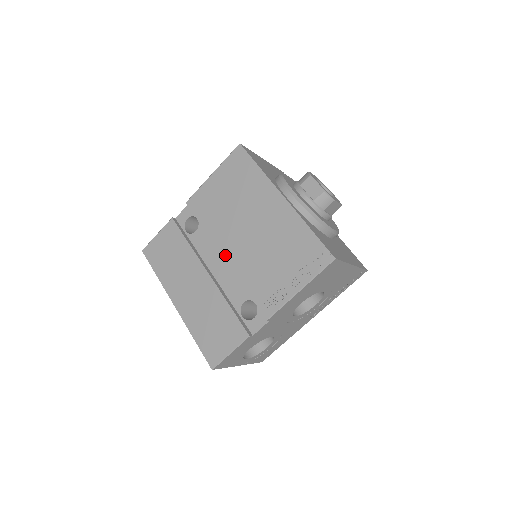
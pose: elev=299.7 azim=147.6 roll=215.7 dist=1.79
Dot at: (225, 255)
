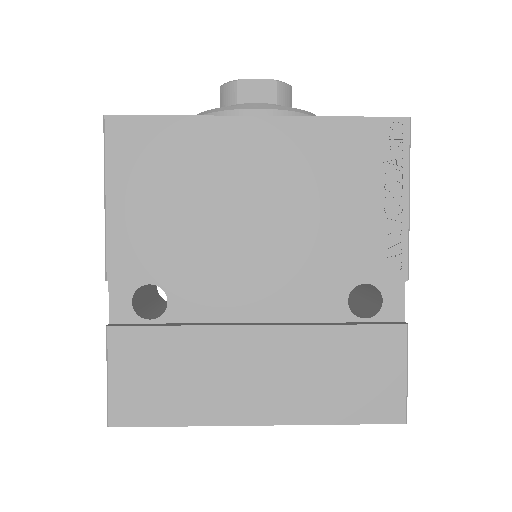
Dot at: (259, 275)
